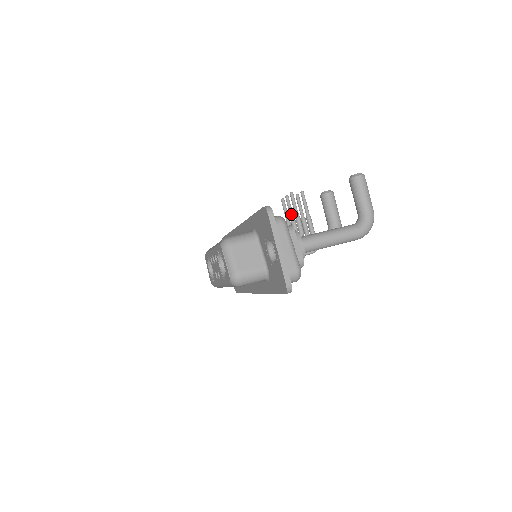
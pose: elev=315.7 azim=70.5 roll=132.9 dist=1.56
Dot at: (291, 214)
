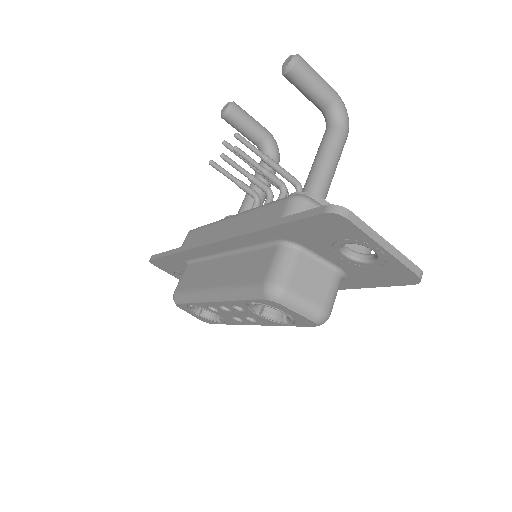
Dot at: (245, 172)
